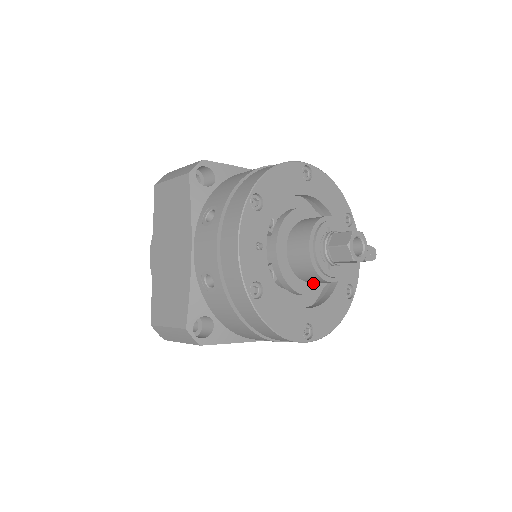
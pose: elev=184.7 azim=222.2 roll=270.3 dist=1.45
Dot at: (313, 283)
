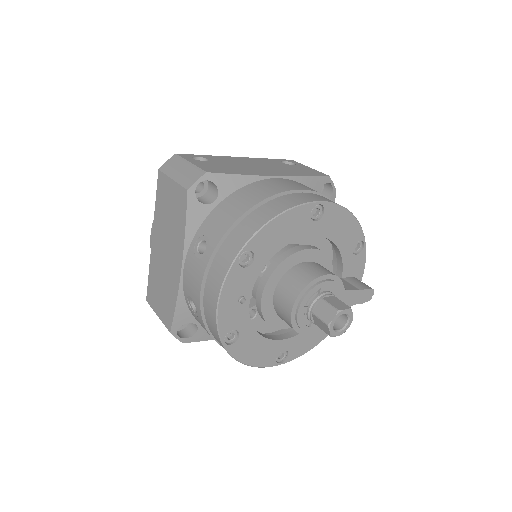
Dot at: occluded
